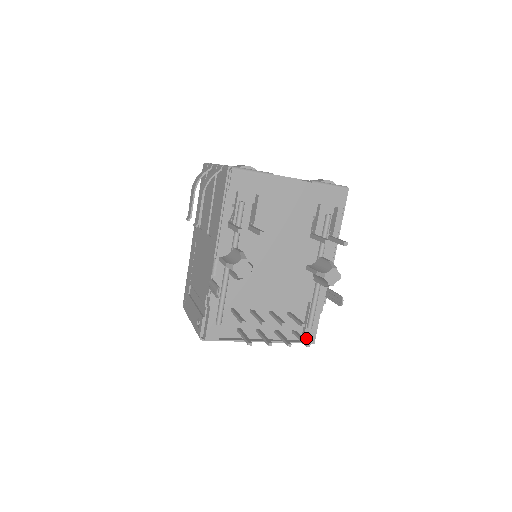
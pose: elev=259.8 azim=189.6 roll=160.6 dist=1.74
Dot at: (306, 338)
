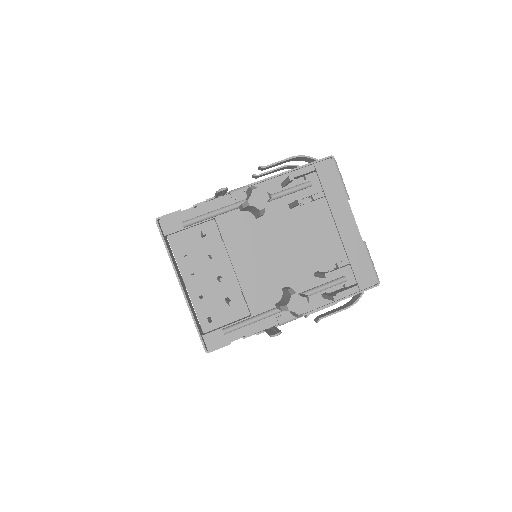
Dot at: (210, 336)
